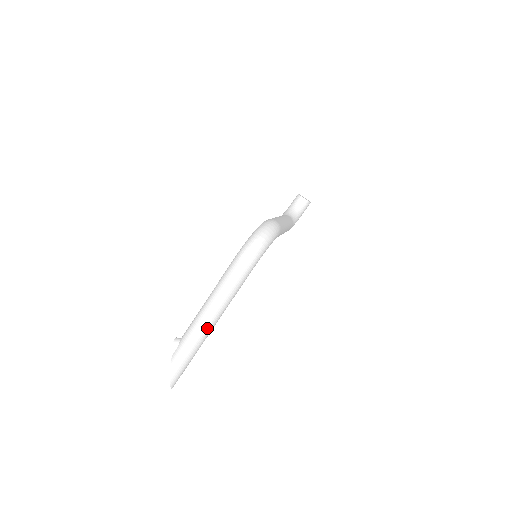
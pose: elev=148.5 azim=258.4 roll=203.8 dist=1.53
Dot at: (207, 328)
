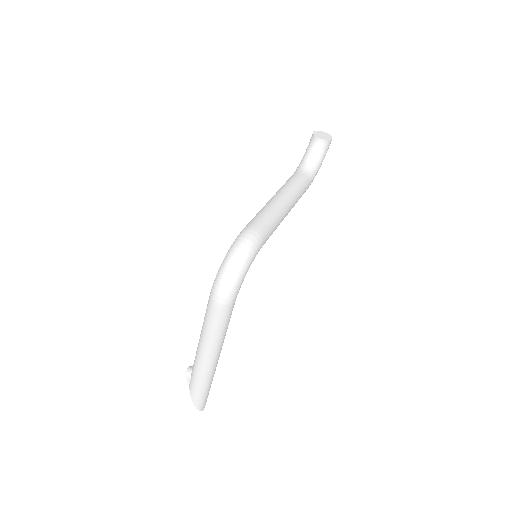
Dot at: (209, 364)
